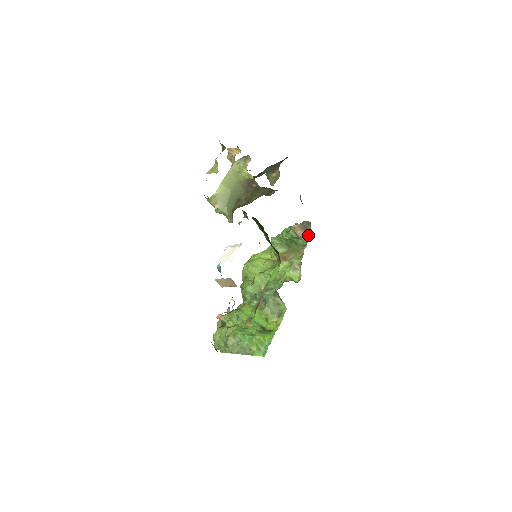
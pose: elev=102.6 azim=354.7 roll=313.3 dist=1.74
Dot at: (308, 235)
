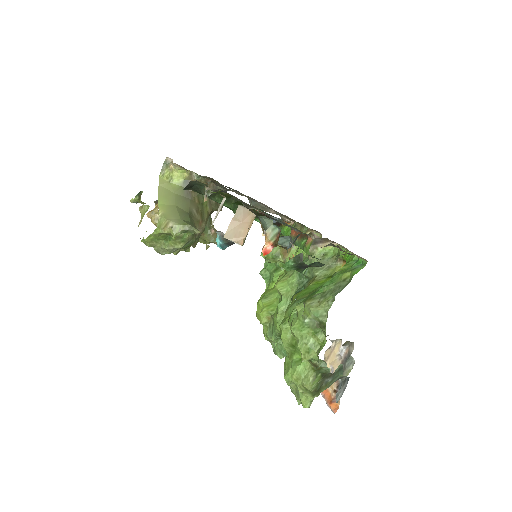
Dot at: occluded
